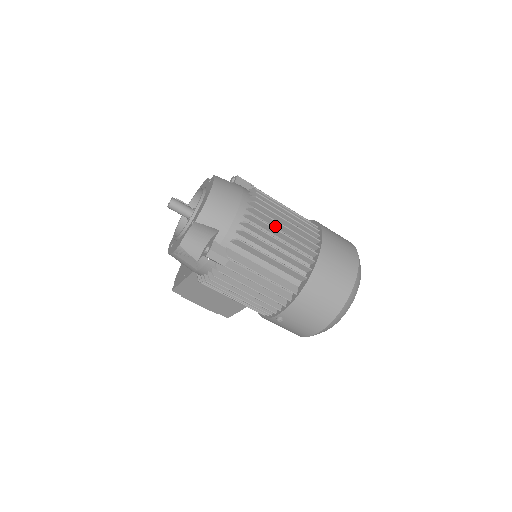
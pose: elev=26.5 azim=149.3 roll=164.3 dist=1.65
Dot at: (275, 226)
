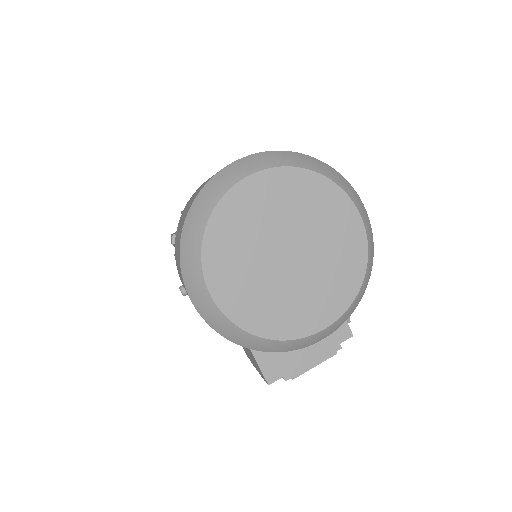
Dot at: occluded
